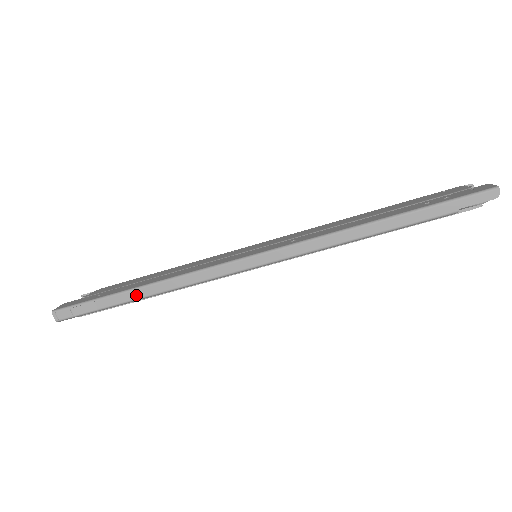
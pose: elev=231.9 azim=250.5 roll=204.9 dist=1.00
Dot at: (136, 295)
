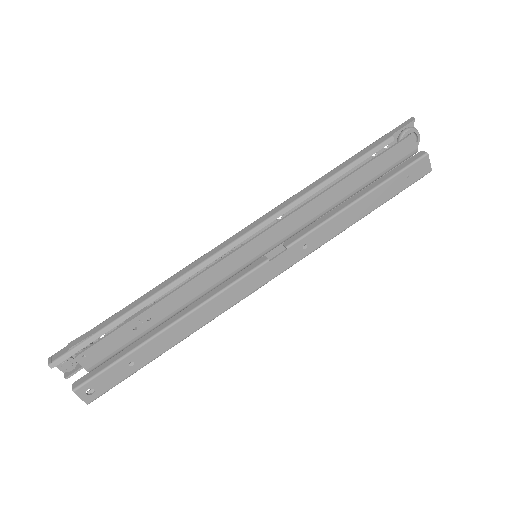
Dot at: (137, 302)
